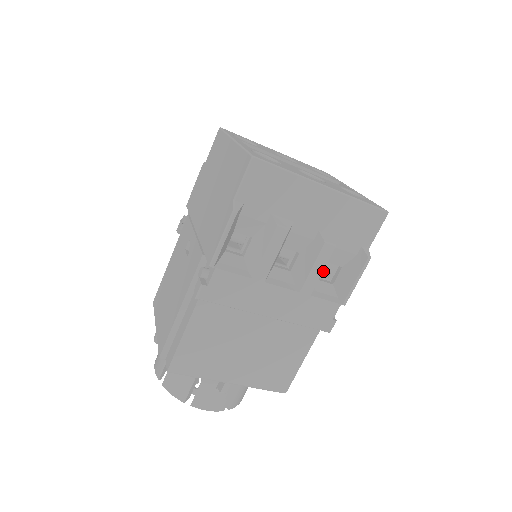
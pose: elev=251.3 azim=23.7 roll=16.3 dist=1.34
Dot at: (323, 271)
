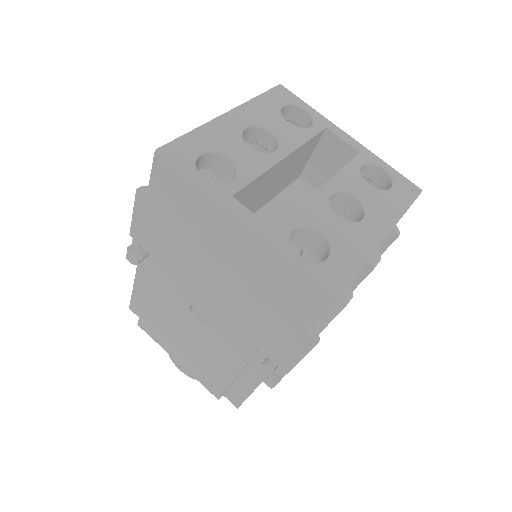
Dot at: occluded
